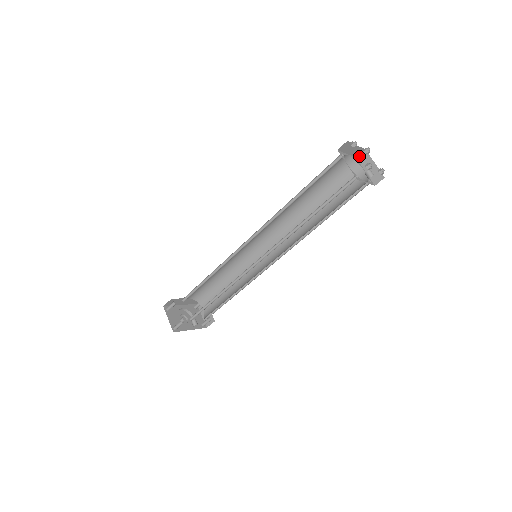
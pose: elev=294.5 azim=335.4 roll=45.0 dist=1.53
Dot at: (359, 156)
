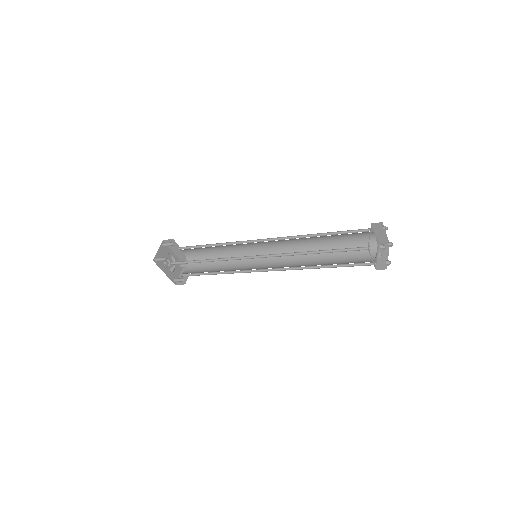
Dot at: occluded
